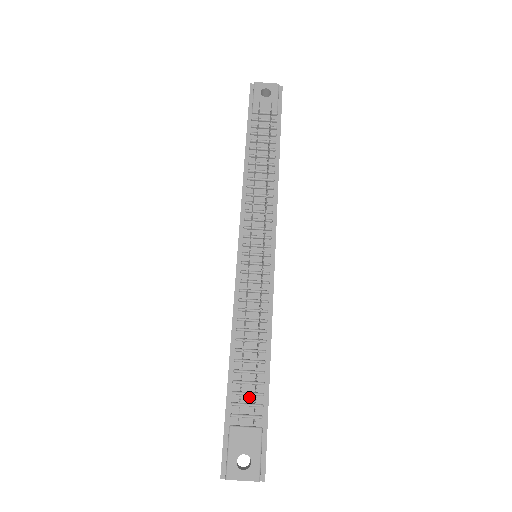
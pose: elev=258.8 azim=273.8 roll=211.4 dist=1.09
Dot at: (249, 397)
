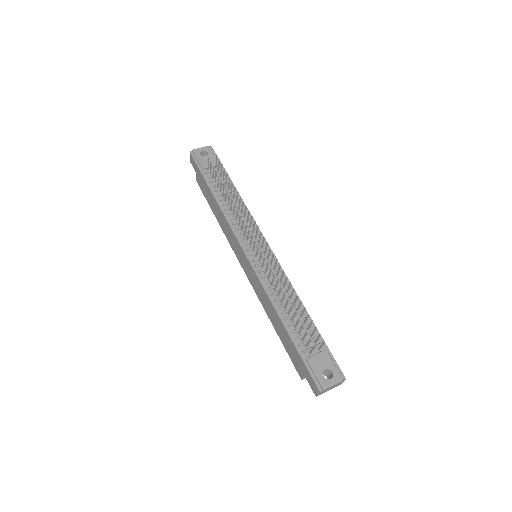
Dot at: (307, 337)
